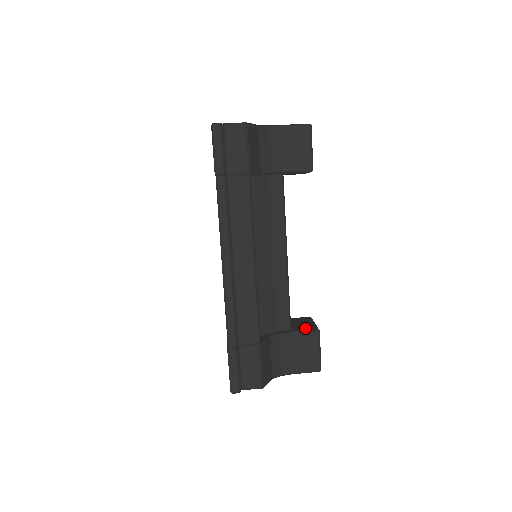
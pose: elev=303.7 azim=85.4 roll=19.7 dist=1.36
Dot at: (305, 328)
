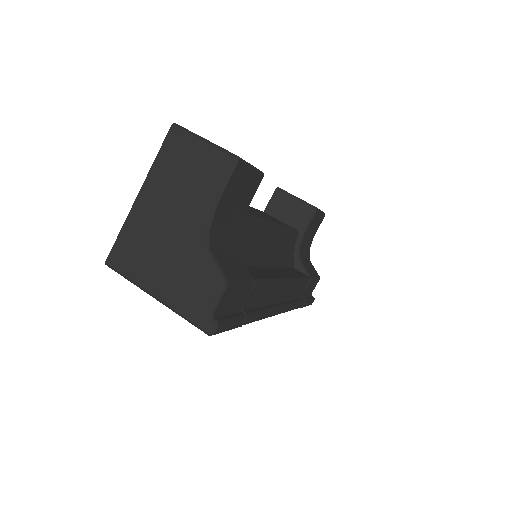
Dot at: (304, 217)
